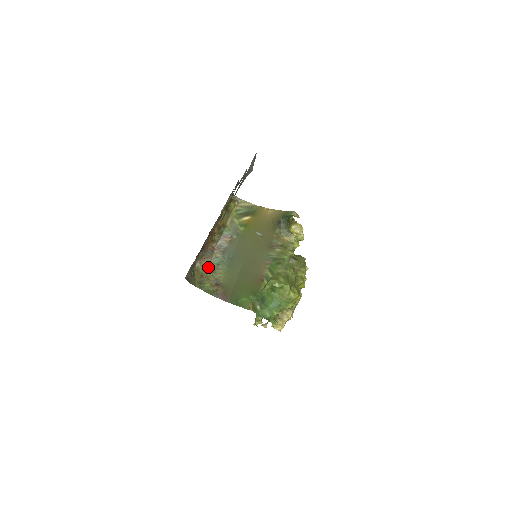
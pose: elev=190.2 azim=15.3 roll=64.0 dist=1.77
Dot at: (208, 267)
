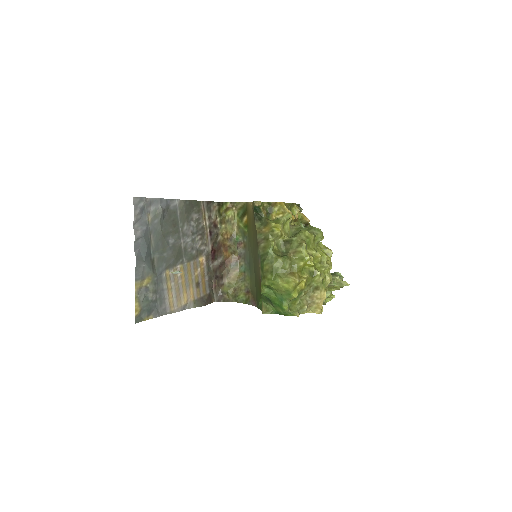
Dot at: (238, 278)
